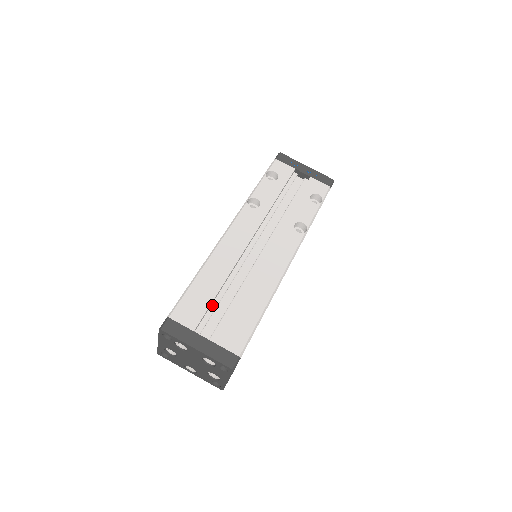
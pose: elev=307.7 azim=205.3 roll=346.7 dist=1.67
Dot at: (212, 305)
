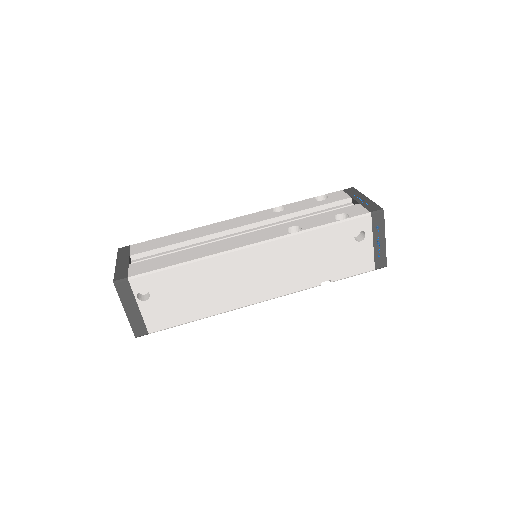
Dot at: (164, 252)
